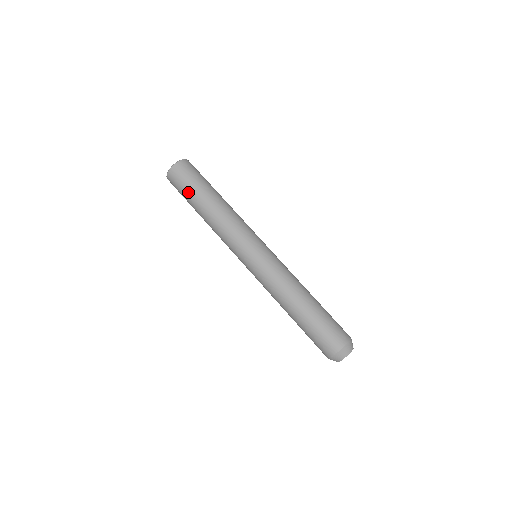
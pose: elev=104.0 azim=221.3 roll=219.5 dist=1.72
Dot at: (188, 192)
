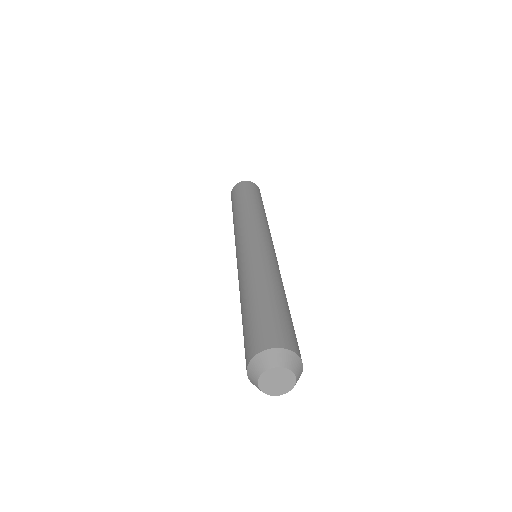
Dot at: (235, 199)
